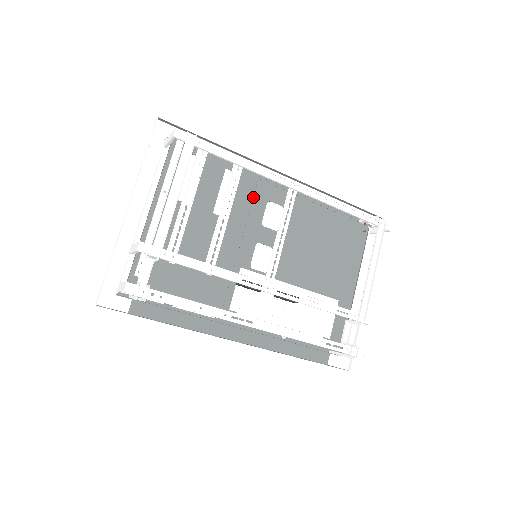
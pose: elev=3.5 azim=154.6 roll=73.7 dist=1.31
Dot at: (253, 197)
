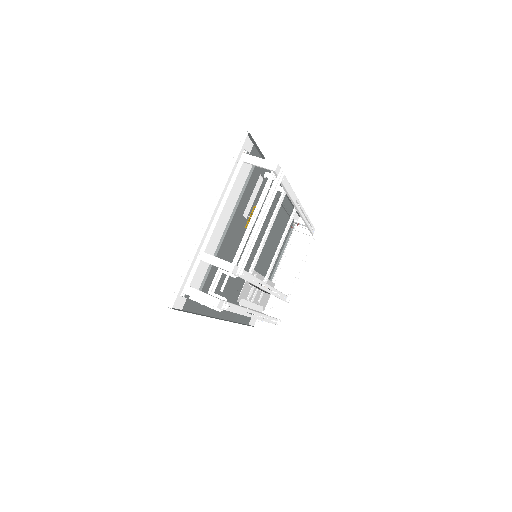
Dot at: occluded
